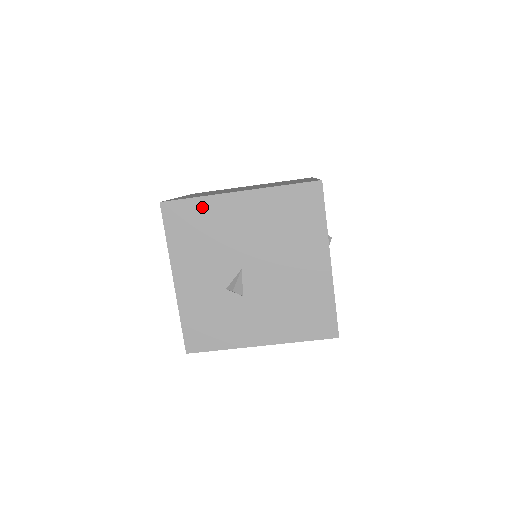
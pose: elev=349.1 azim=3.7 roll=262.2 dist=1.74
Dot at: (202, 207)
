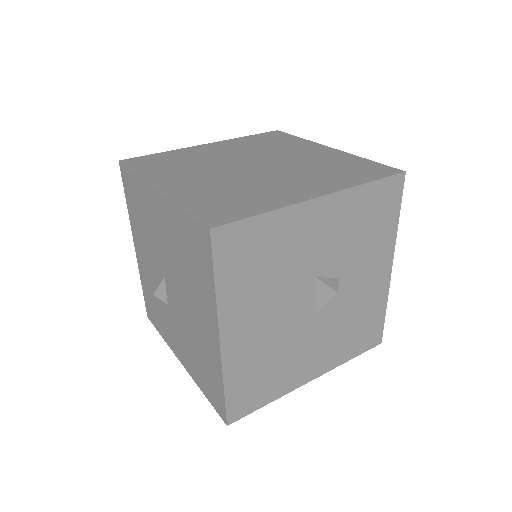
Dot at: (138, 186)
